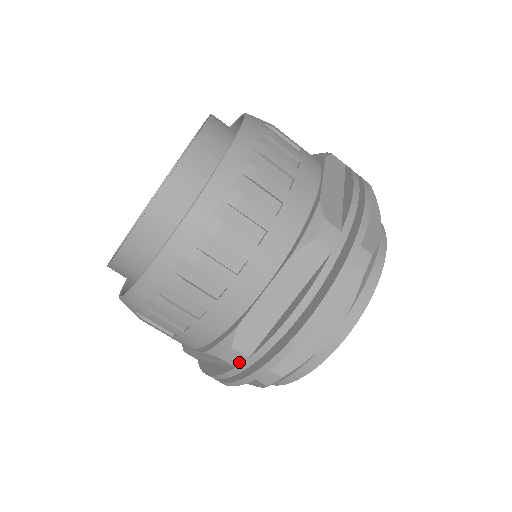
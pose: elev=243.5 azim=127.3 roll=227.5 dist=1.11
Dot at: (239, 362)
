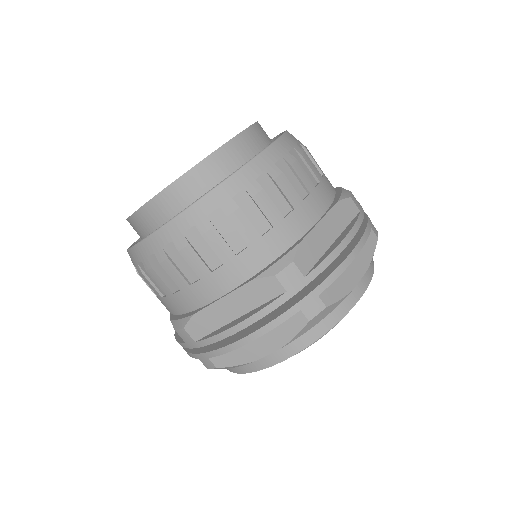
Dot at: (293, 283)
